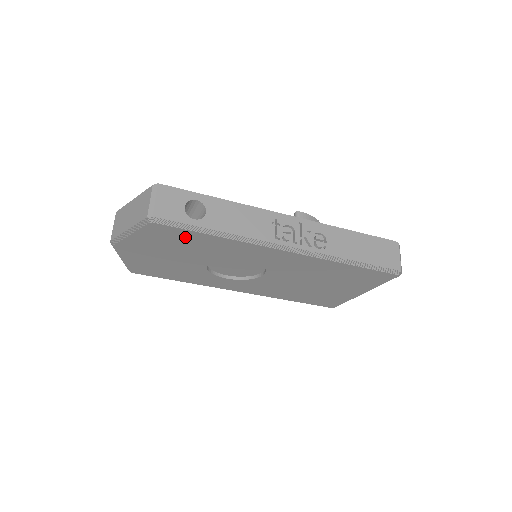
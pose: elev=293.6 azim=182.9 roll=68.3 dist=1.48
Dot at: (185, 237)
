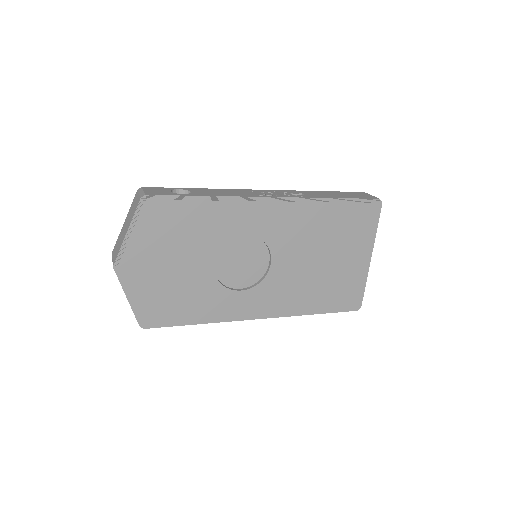
Dot at: (181, 216)
